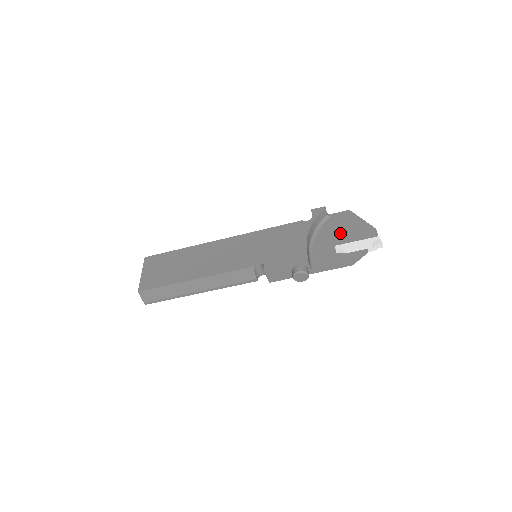
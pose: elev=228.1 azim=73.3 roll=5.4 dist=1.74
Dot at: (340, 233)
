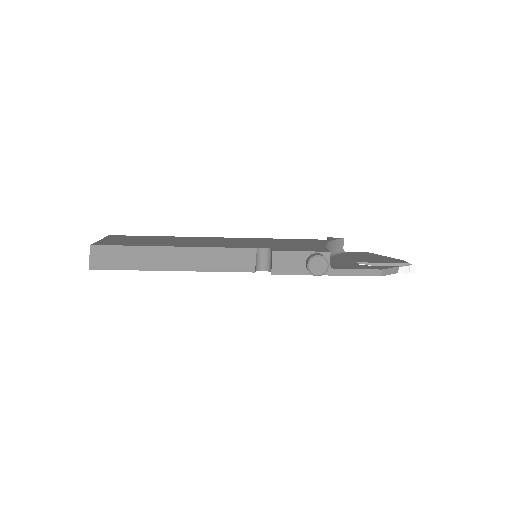
Dot at: (361, 258)
